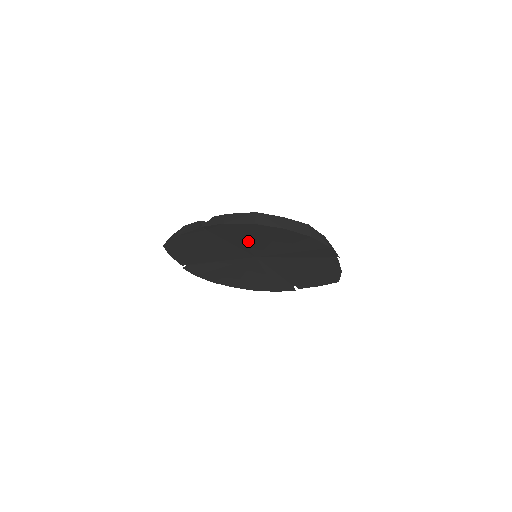
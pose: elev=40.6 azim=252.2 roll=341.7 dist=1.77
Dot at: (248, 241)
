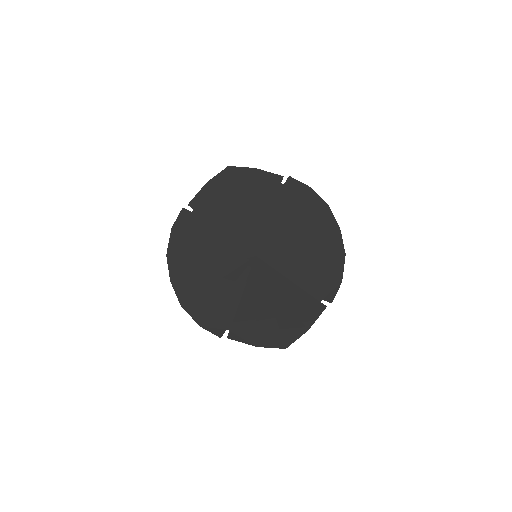
Dot at: (289, 225)
